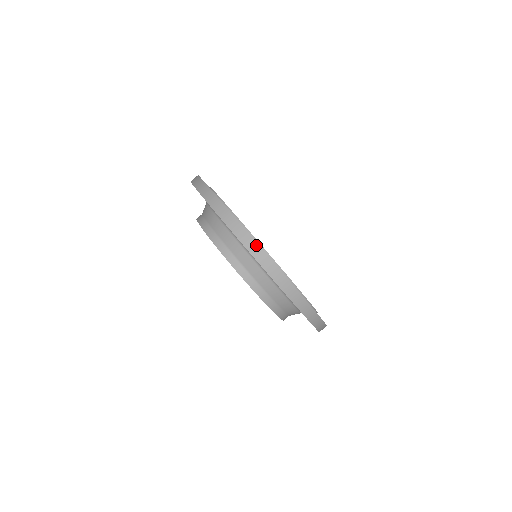
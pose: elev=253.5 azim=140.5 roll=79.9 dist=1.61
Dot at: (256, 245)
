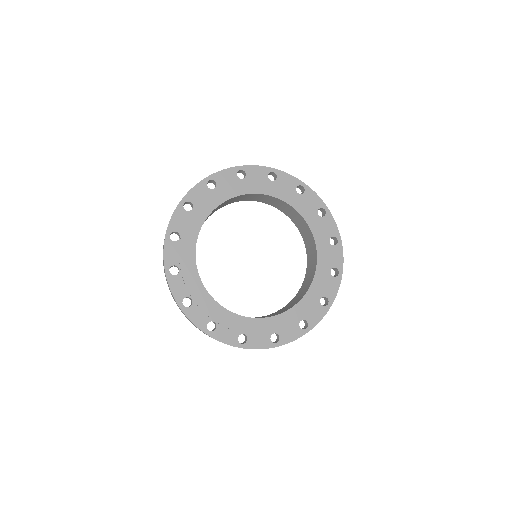
Dot at: (215, 339)
